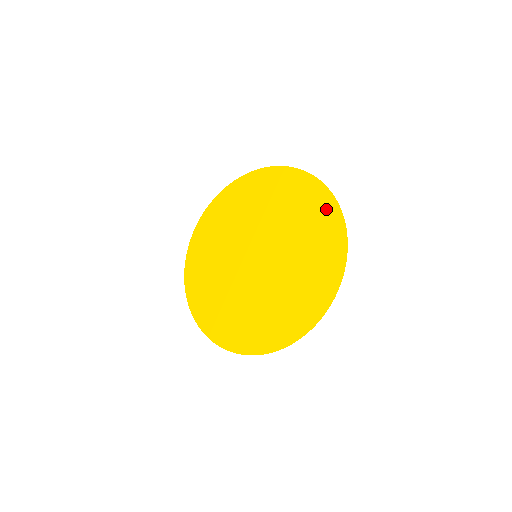
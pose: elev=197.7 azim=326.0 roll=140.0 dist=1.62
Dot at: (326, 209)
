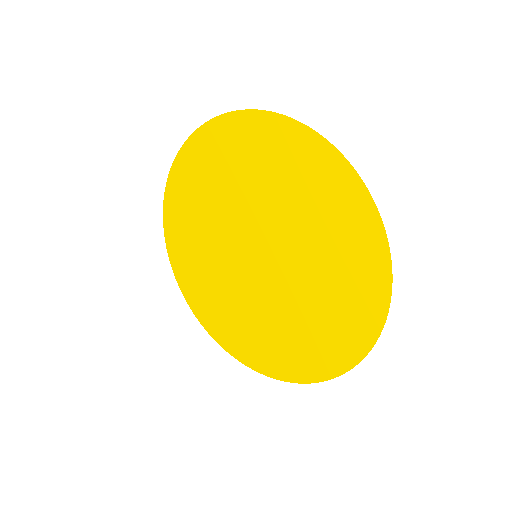
Dot at: (339, 184)
